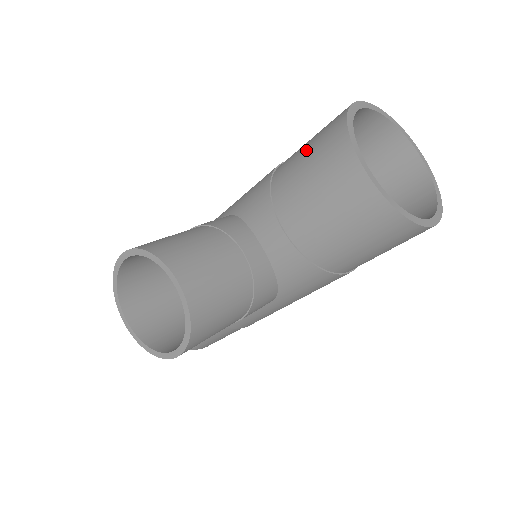
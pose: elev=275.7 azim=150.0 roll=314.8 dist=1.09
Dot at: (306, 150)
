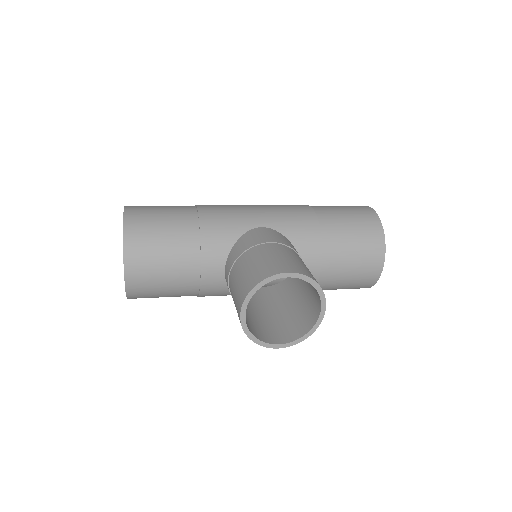
Dot at: (352, 227)
